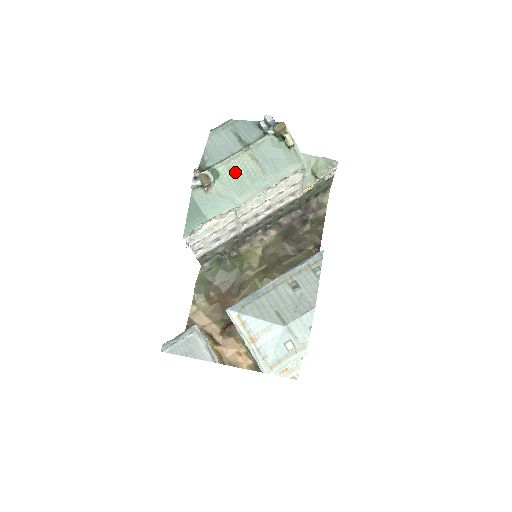
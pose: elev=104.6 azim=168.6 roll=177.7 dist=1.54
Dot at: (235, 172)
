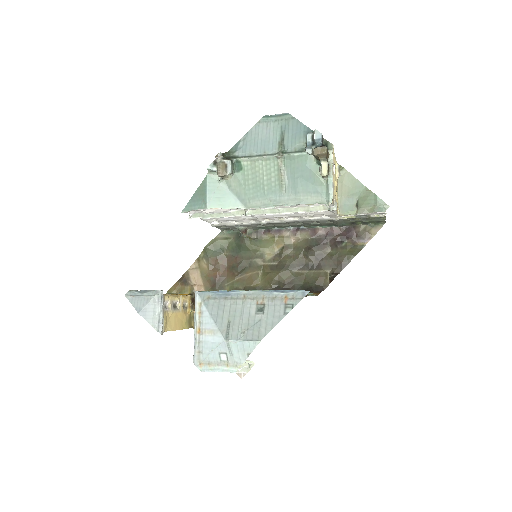
Dot at: (258, 174)
